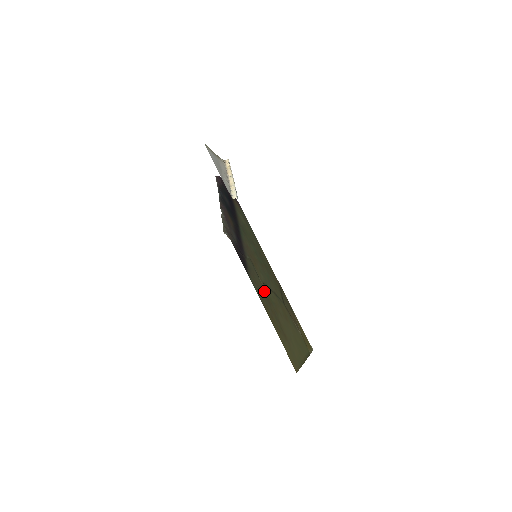
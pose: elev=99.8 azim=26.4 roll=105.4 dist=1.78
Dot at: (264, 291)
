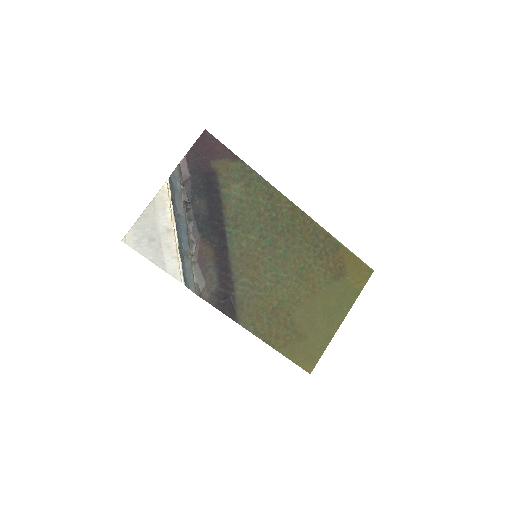
Dot at: (268, 305)
